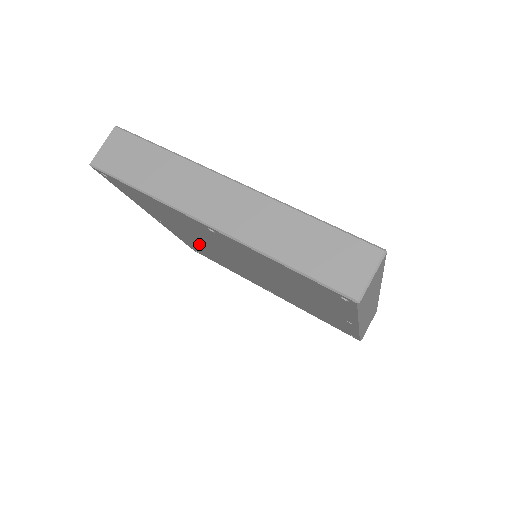
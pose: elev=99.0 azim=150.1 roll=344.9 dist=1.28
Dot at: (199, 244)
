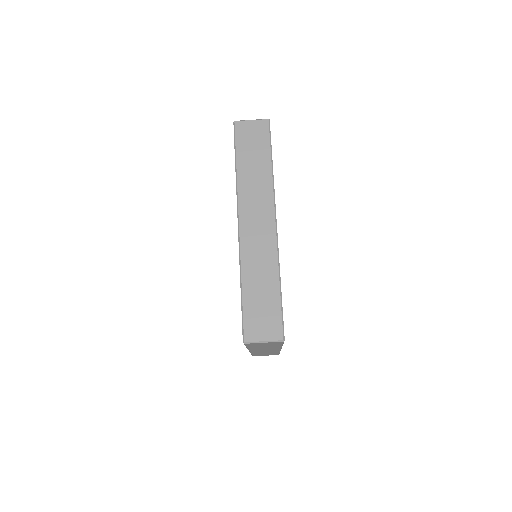
Dot at: occluded
